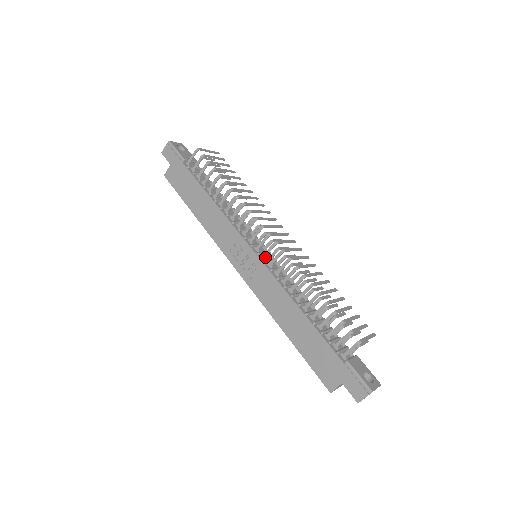
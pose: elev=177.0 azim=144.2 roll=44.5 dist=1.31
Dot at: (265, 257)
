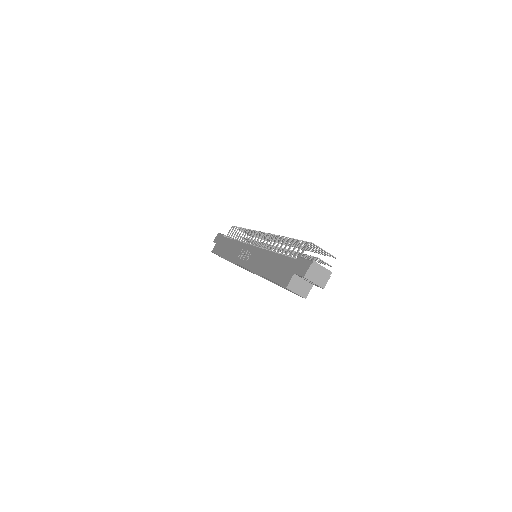
Dot at: (258, 246)
